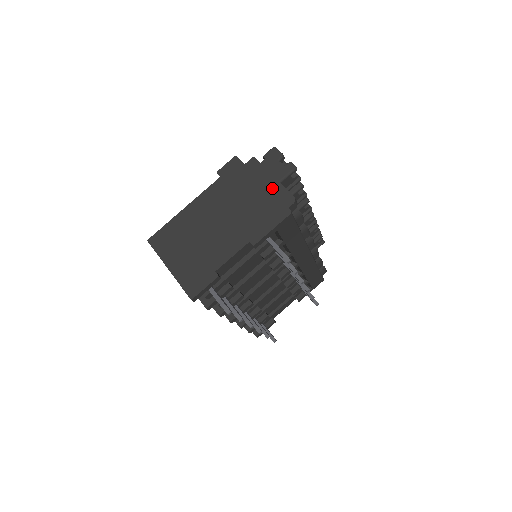
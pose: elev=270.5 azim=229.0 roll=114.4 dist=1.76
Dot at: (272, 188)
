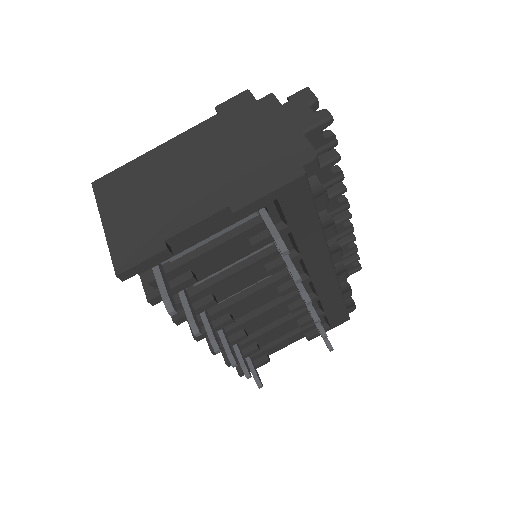
Dot at: (286, 136)
